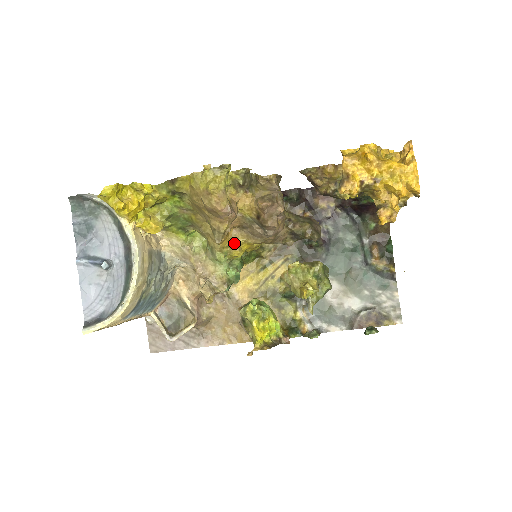
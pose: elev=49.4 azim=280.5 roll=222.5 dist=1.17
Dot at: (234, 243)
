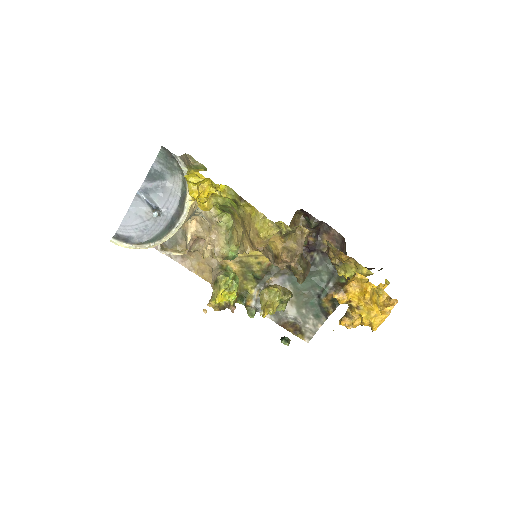
Dot at: occluded
